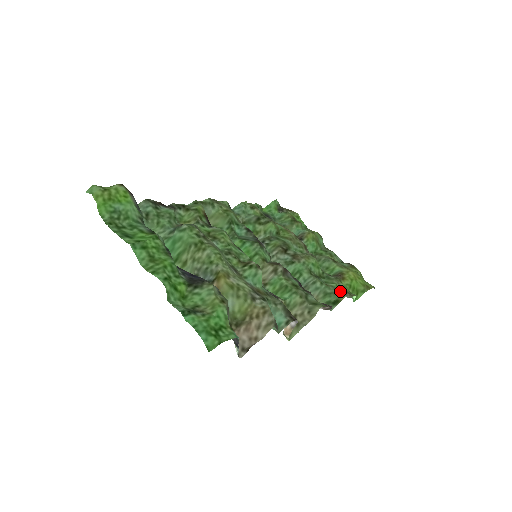
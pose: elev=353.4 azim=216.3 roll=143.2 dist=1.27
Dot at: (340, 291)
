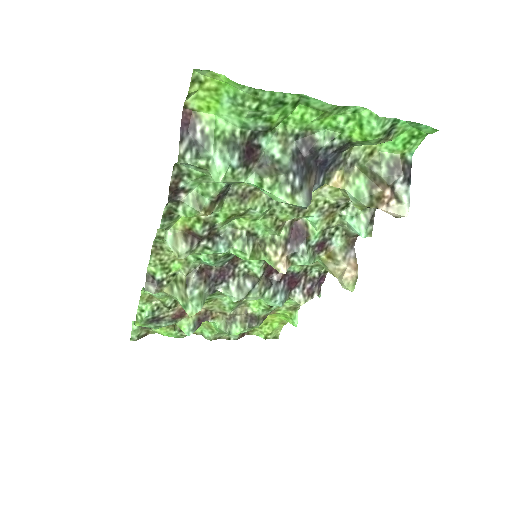
Dot at: (294, 303)
